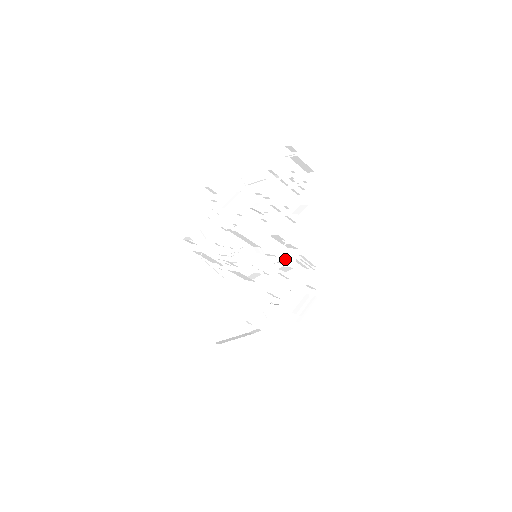
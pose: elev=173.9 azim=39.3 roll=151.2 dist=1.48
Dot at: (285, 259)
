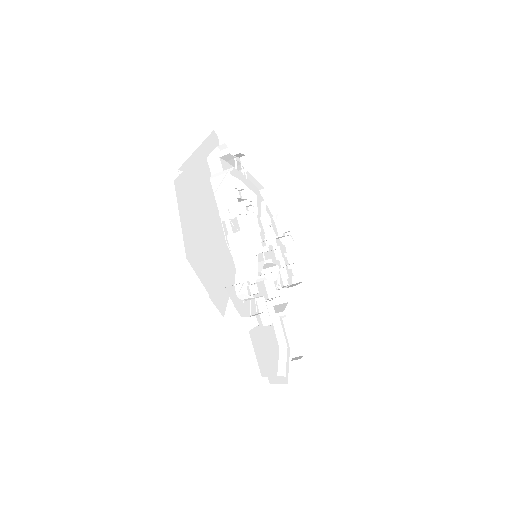
Dot at: occluded
